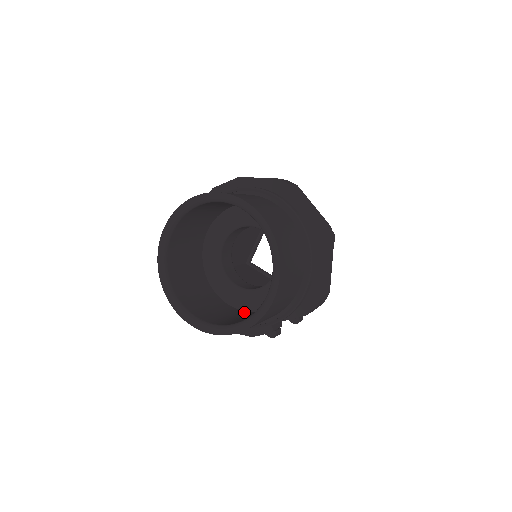
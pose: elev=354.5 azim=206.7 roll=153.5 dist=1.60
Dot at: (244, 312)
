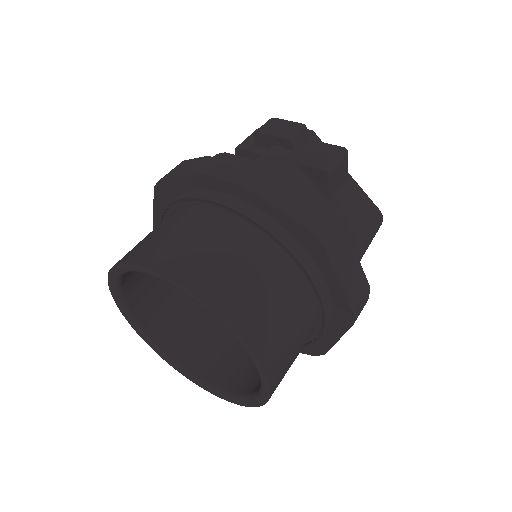
Dot at: occluded
